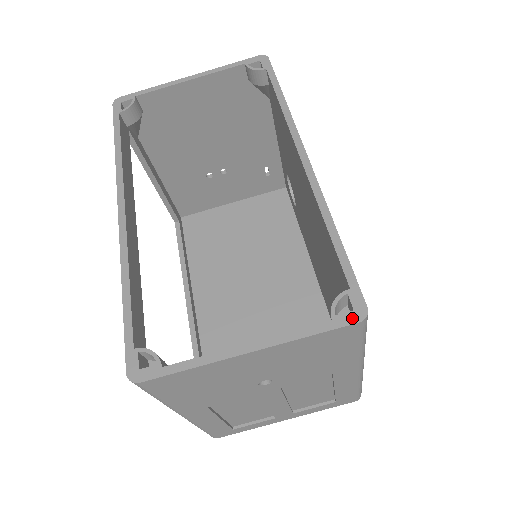
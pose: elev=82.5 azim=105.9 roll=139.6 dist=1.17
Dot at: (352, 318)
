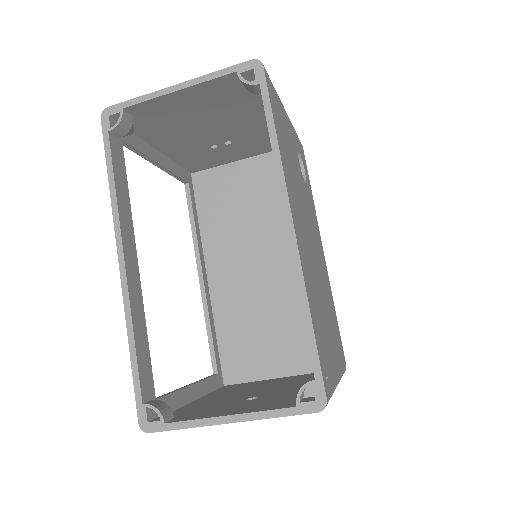
Dot at: (313, 408)
